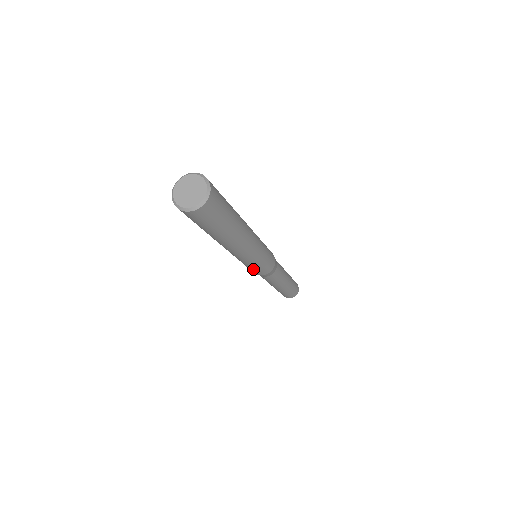
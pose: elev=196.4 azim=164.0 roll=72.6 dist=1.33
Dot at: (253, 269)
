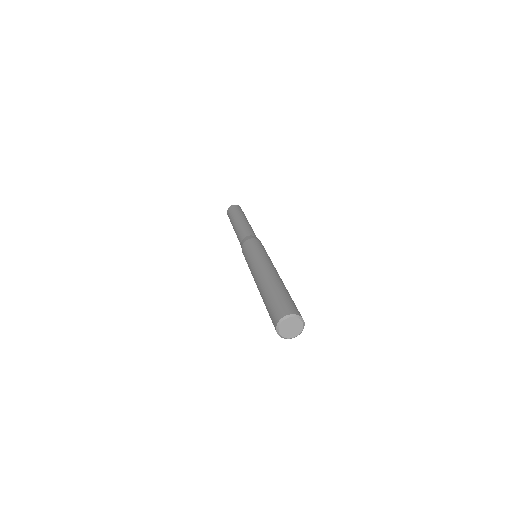
Dot at: occluded
